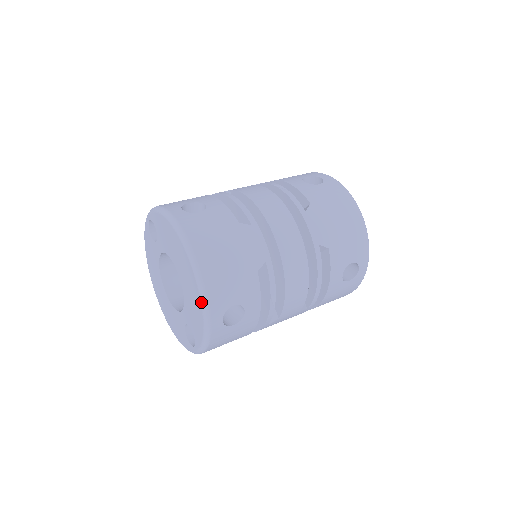
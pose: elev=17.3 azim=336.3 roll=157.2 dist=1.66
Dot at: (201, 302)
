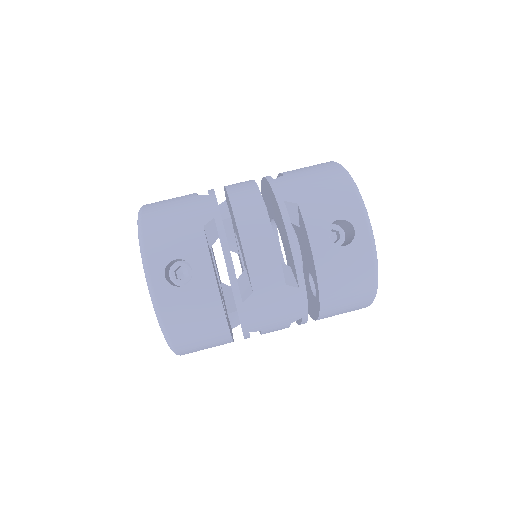
Dot at: (141, 256)
